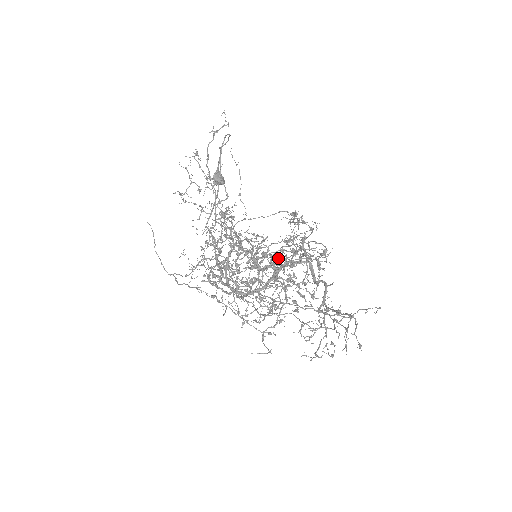
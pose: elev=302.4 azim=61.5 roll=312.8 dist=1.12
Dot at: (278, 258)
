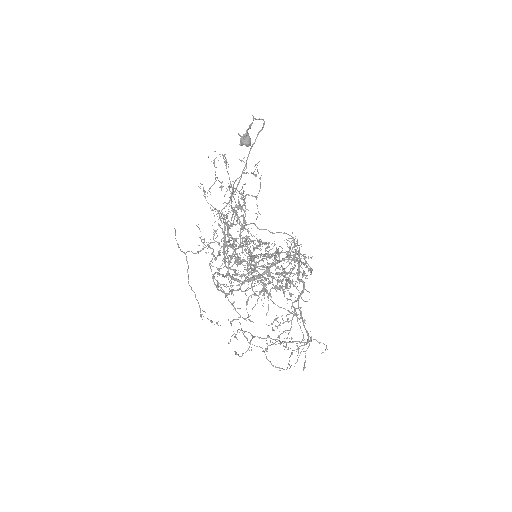
Dot at: (267, 297)
